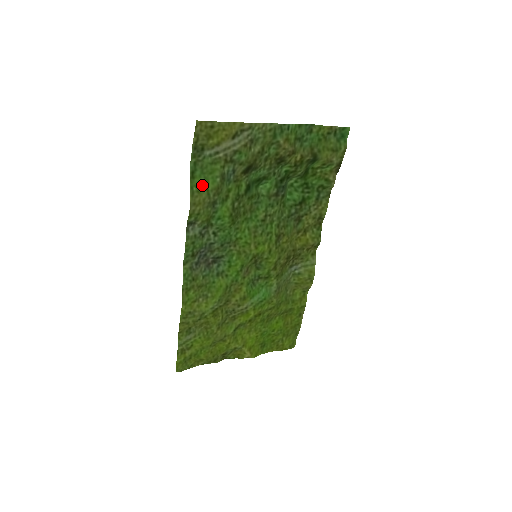
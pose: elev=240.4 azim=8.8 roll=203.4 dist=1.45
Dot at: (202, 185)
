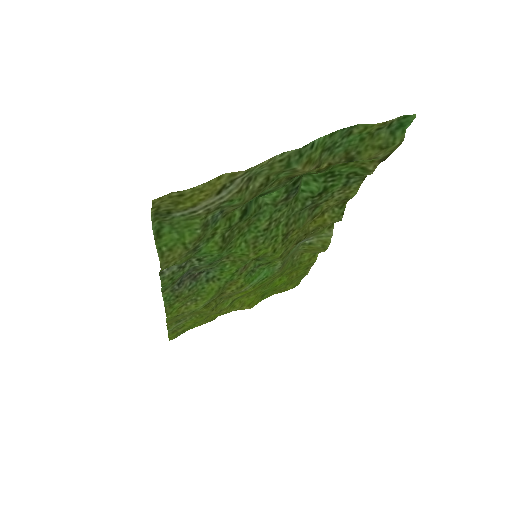
Dot at: (175, 241)
